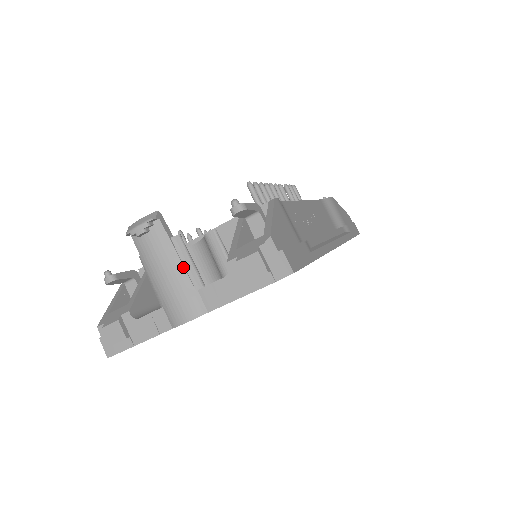
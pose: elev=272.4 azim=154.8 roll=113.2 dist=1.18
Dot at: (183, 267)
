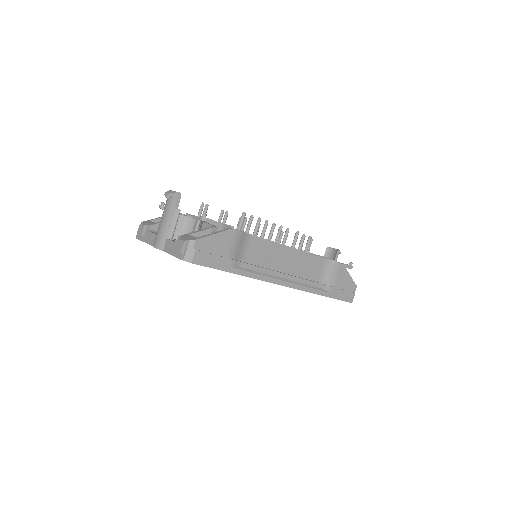
Dot at: (169, 224)
